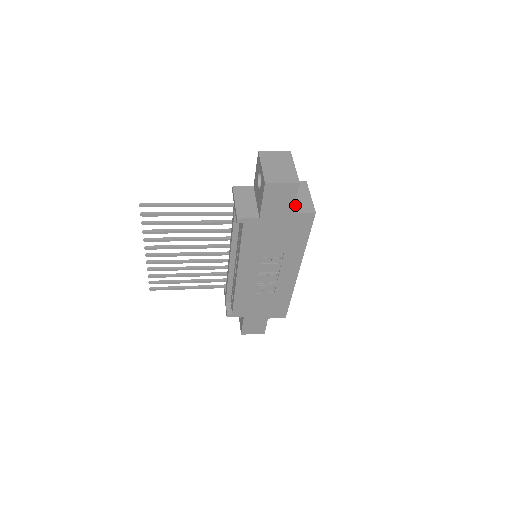
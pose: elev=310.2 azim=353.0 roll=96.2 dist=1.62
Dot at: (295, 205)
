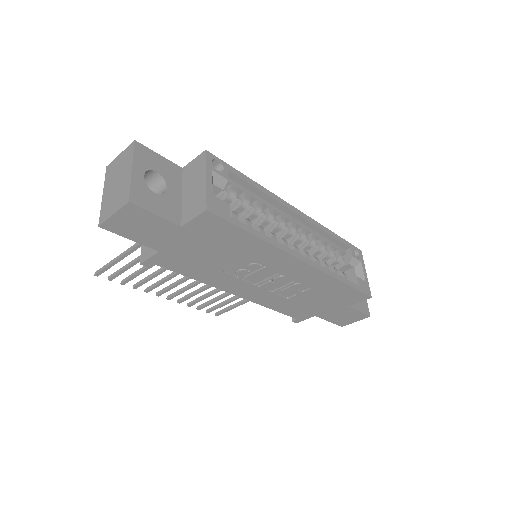
Dot at: (185, 210)
